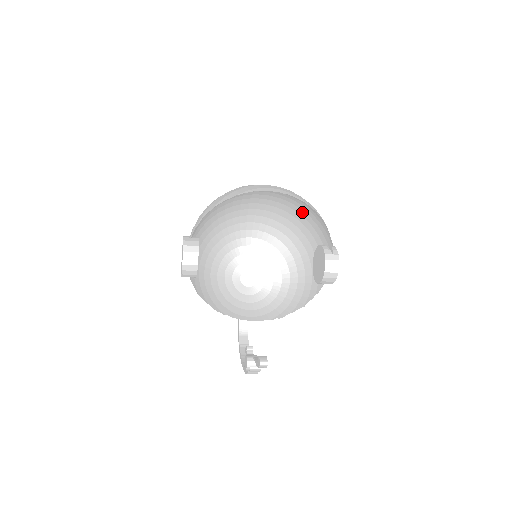
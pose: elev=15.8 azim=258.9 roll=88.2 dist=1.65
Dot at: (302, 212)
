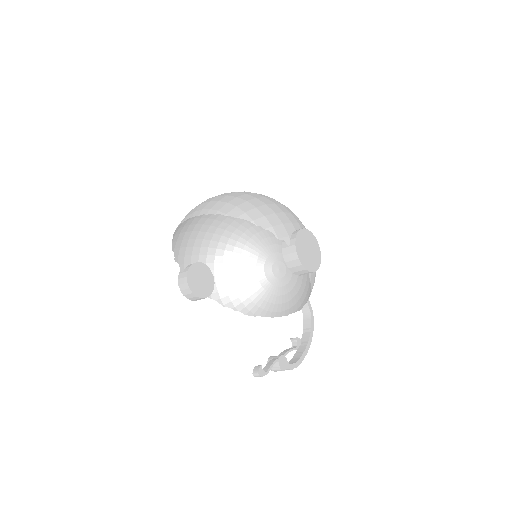
Dot at: occluded
